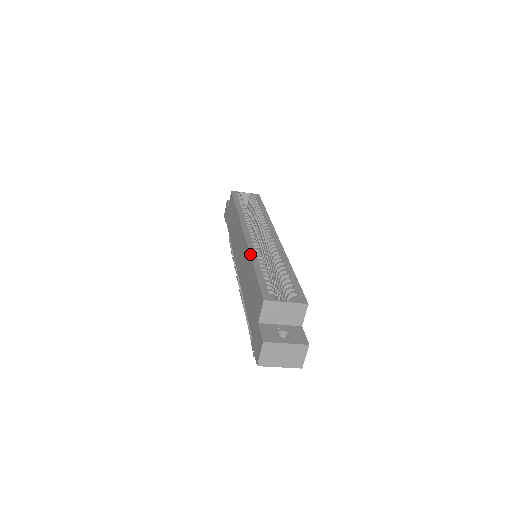
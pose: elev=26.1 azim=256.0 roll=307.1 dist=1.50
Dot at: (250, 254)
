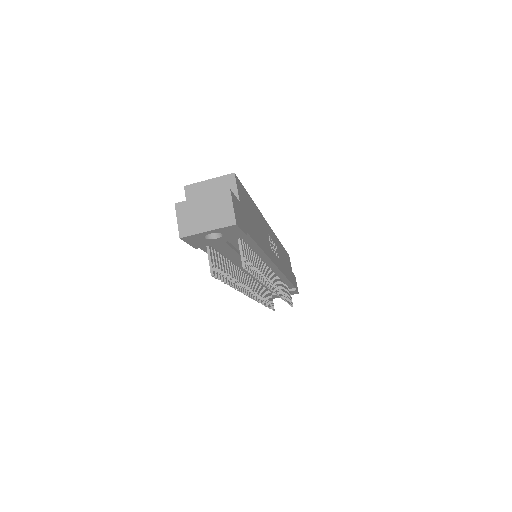
Dot at: occluded
